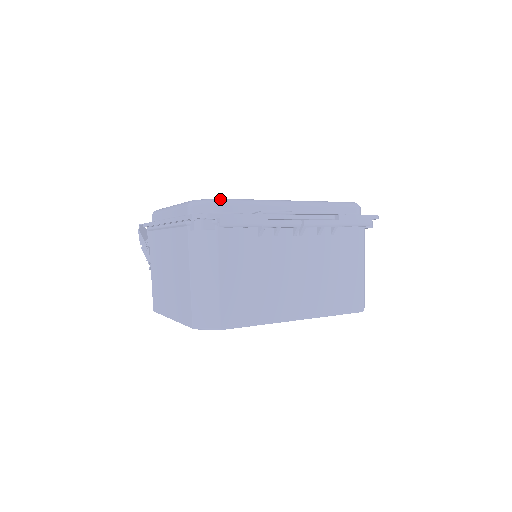
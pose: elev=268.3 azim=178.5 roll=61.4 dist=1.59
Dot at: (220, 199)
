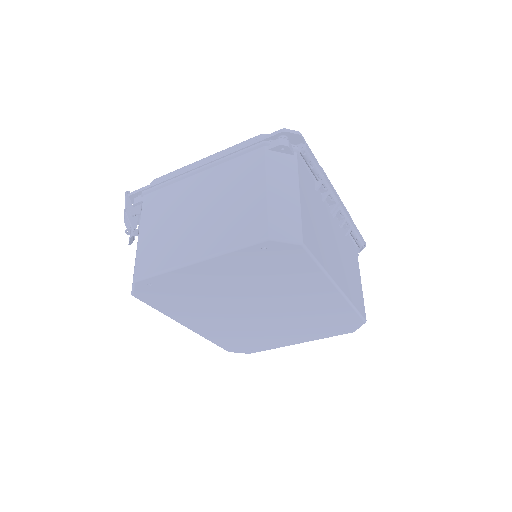
Dot at: occluded
